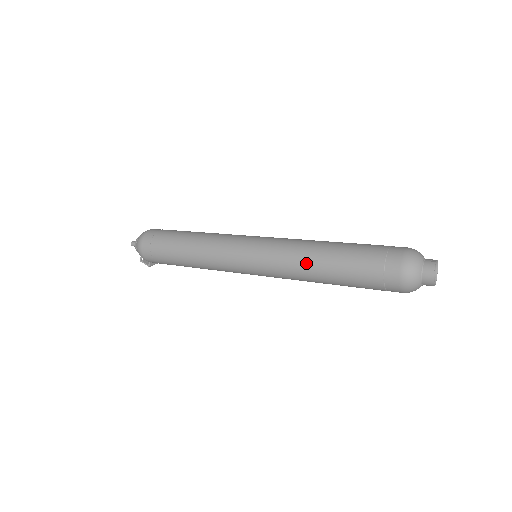
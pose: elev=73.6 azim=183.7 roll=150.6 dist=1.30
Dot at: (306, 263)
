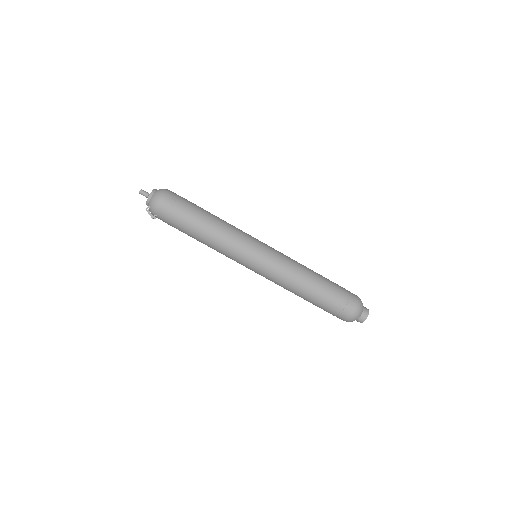
Dot at: (302, 277)
